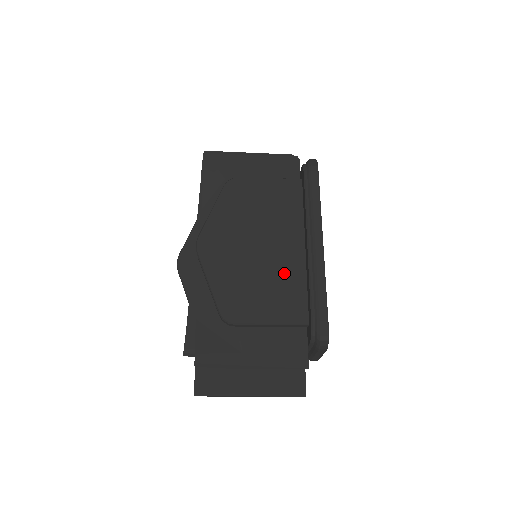
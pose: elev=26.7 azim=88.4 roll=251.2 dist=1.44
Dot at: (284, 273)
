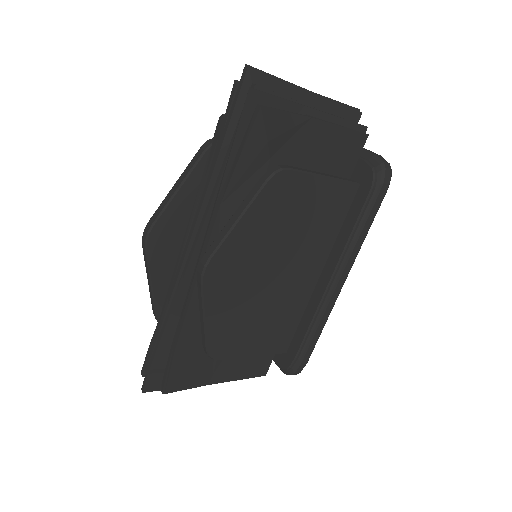
Dot at: (287, 306)
